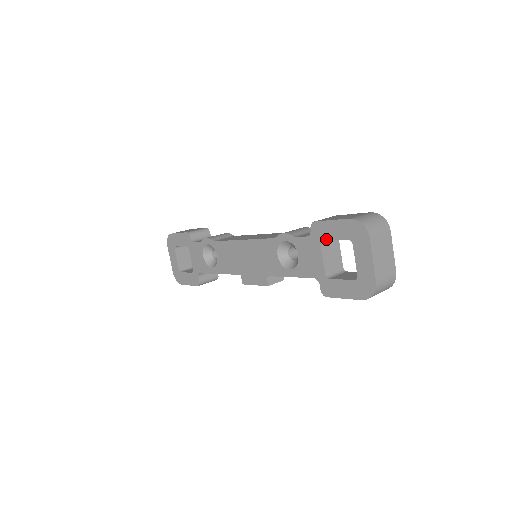
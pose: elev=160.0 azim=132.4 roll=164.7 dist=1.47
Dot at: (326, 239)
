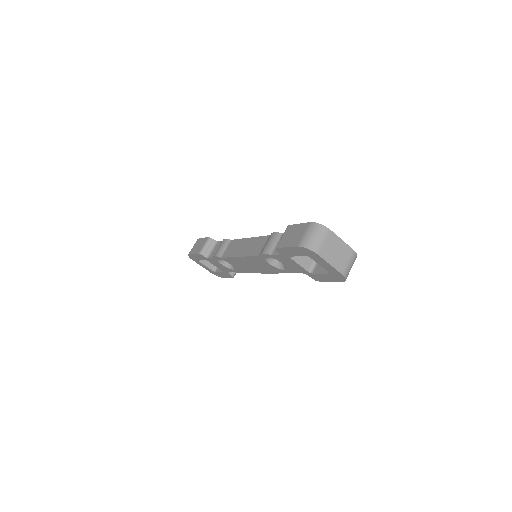
Dot at: (292, 256)
